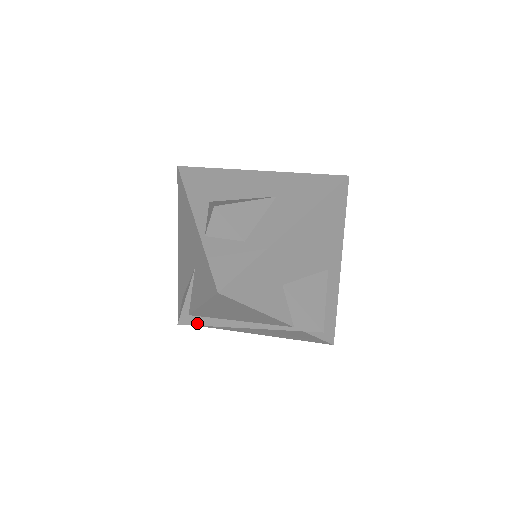
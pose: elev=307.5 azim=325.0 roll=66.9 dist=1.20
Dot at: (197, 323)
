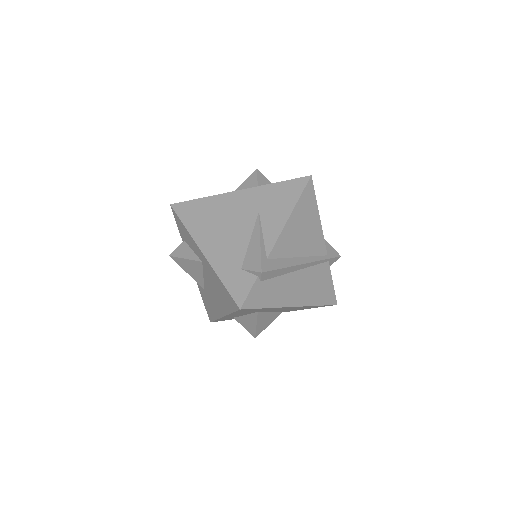
Dot at: (275, 267)
